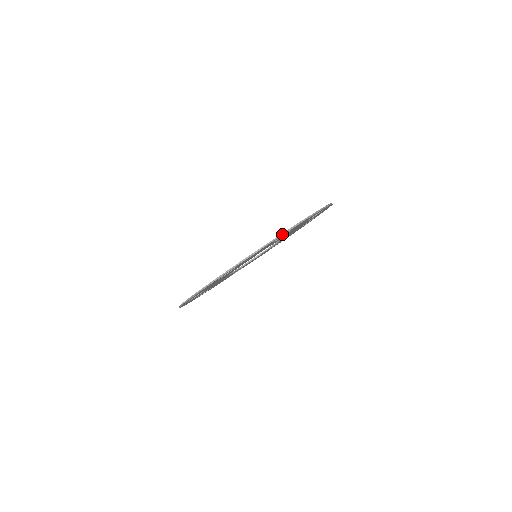
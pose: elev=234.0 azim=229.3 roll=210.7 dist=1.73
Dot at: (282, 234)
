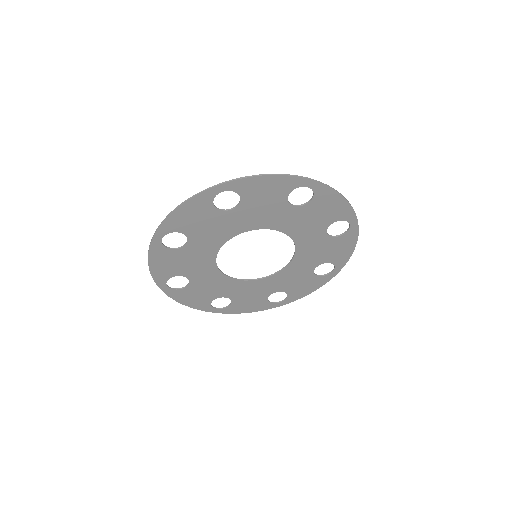
Dot at: (208, 188)
